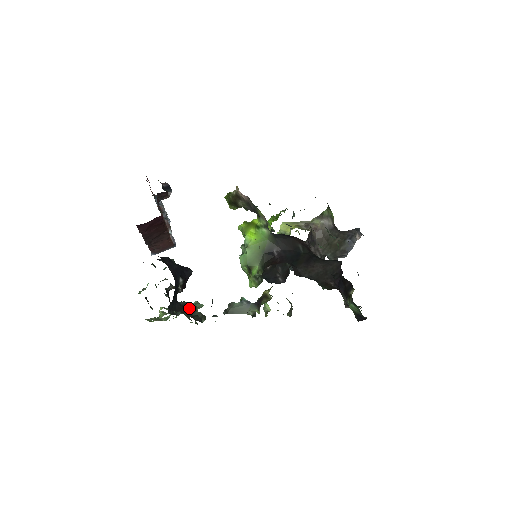
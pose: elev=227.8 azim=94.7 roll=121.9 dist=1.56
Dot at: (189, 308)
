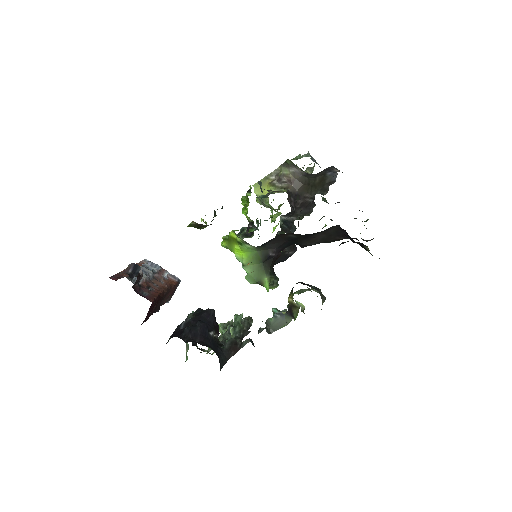
Dot at: (235, 343)
